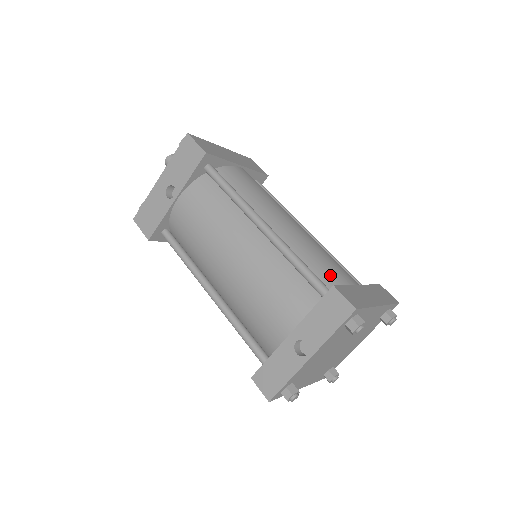
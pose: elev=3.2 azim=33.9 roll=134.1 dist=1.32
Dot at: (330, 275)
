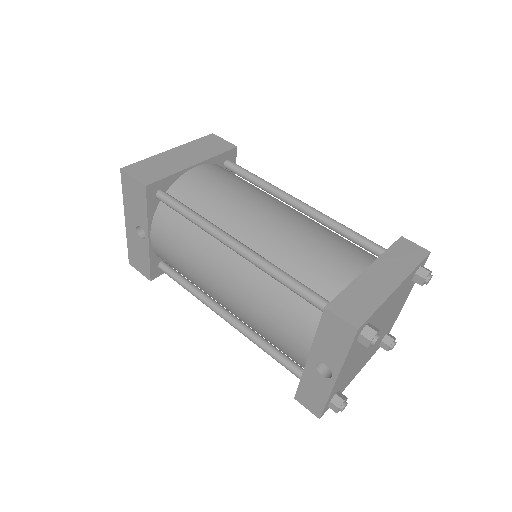
Dot at: (327, 275)
